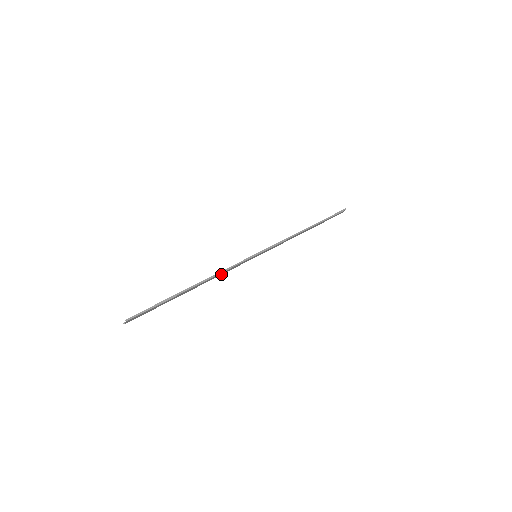
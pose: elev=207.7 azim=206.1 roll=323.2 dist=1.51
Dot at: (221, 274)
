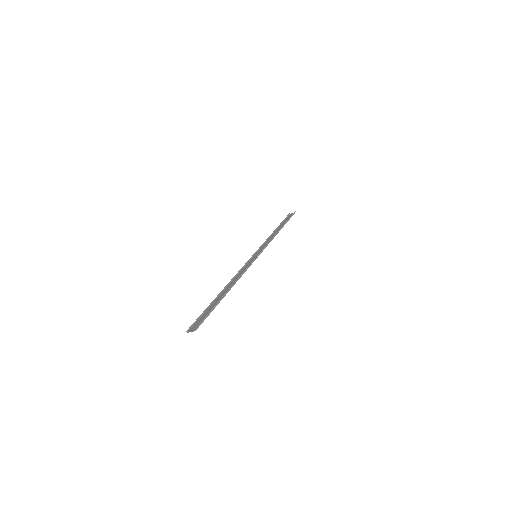
Dot at: (238, 274)
